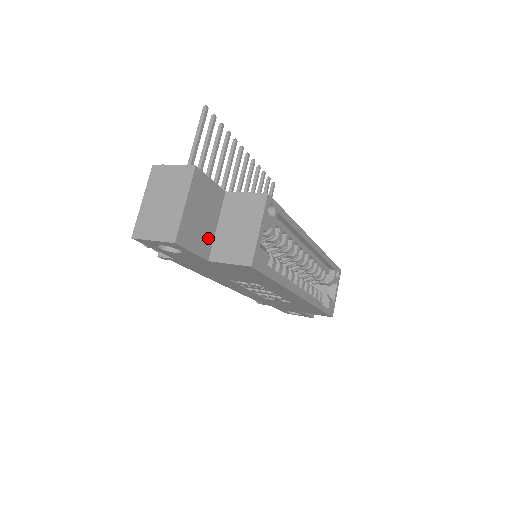
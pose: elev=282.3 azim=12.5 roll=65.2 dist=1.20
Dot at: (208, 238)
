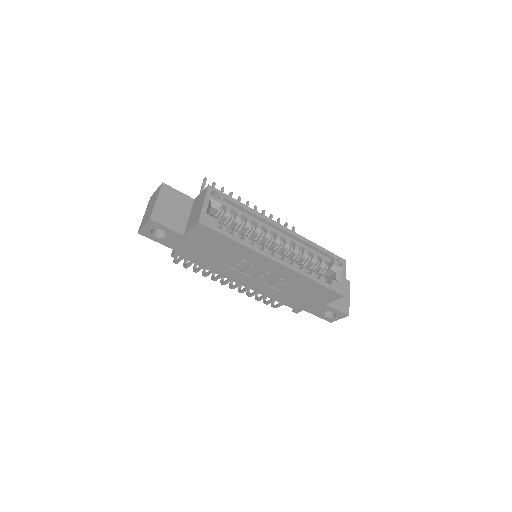
Dot at: (181, 222)
